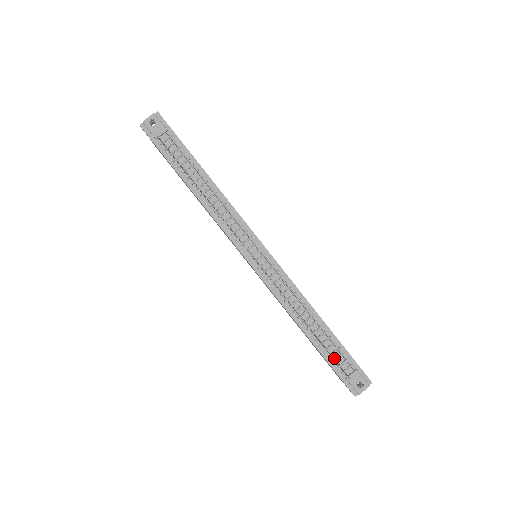
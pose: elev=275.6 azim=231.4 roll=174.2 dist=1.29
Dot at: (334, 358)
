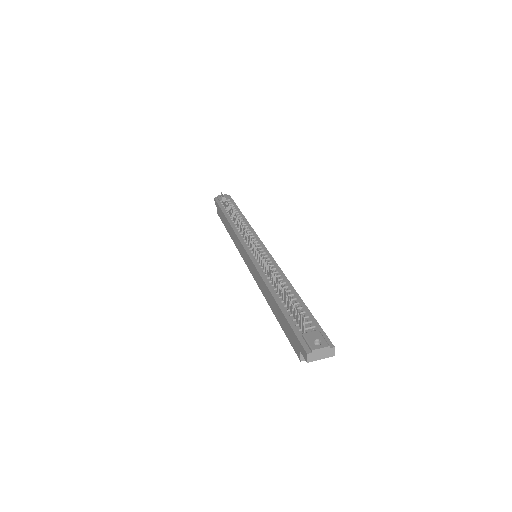
Dot at: (296, 318)
